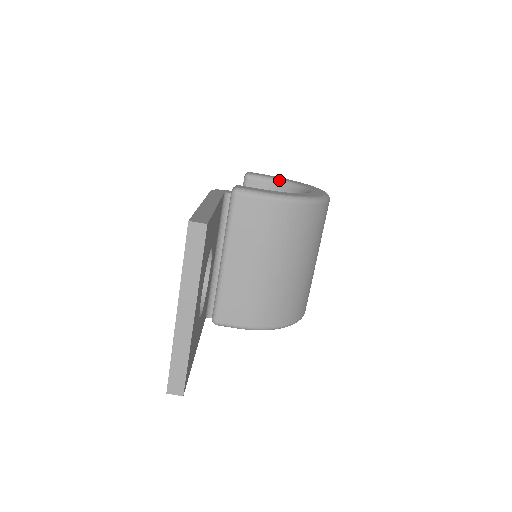
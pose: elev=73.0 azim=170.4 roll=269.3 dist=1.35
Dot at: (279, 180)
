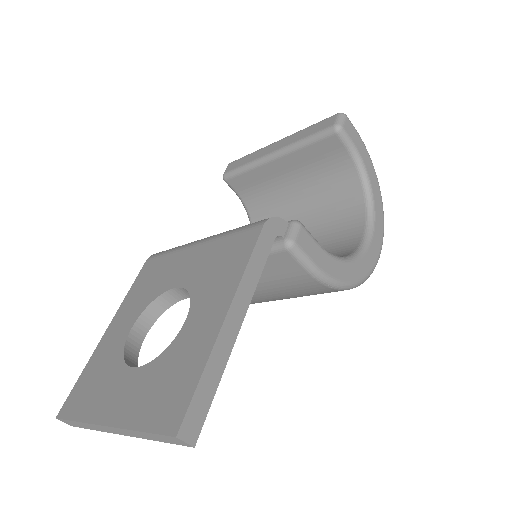
Dot at: (362, 166)
